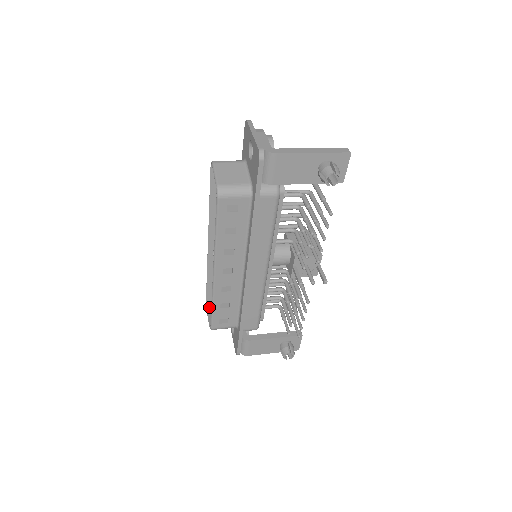
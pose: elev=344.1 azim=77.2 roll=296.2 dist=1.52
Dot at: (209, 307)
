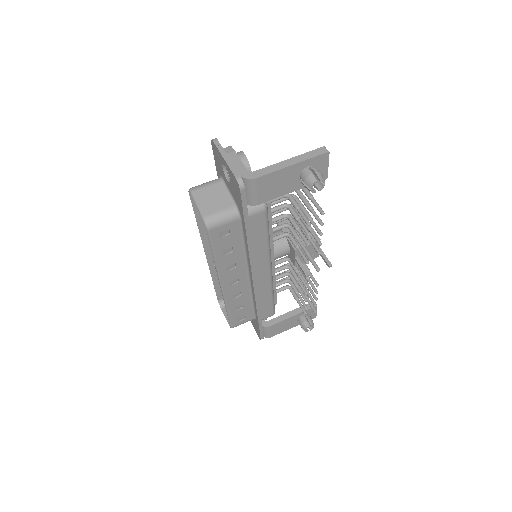
Dot at: (222, 304)
